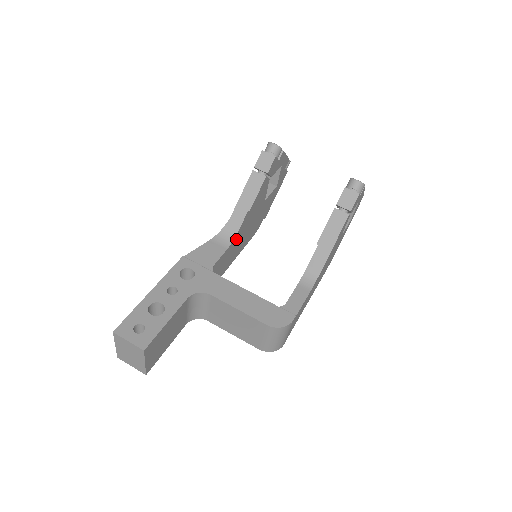
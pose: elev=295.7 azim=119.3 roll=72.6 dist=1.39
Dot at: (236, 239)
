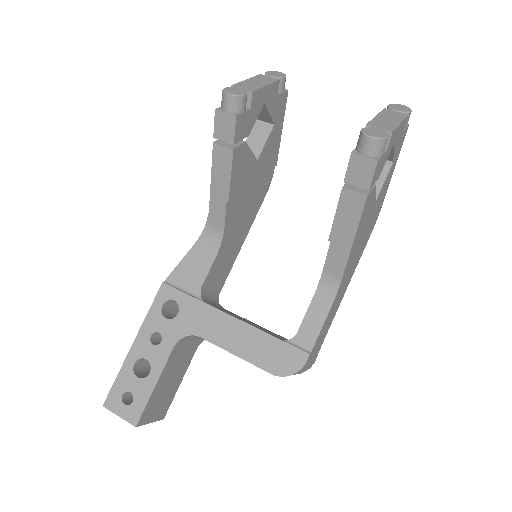
Dot at: (228, 233)
